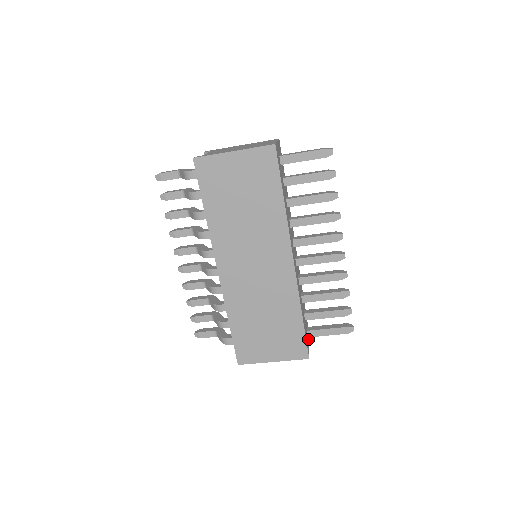
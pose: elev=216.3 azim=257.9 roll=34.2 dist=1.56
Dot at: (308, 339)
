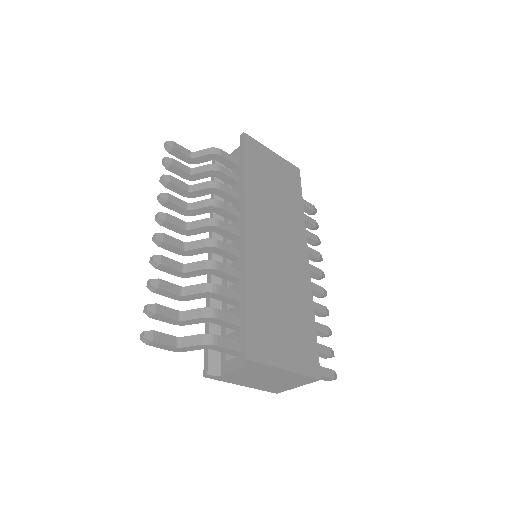
Dot at: occluded
